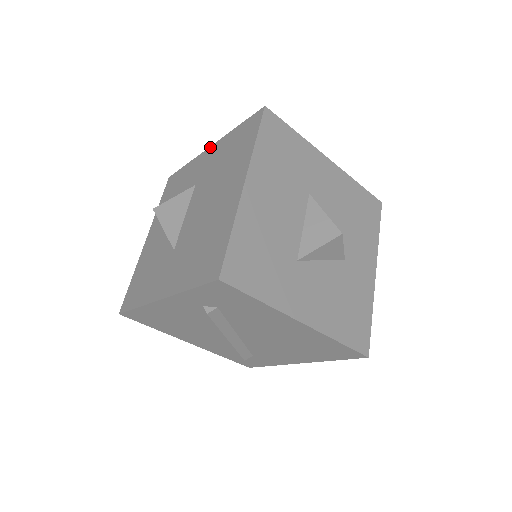
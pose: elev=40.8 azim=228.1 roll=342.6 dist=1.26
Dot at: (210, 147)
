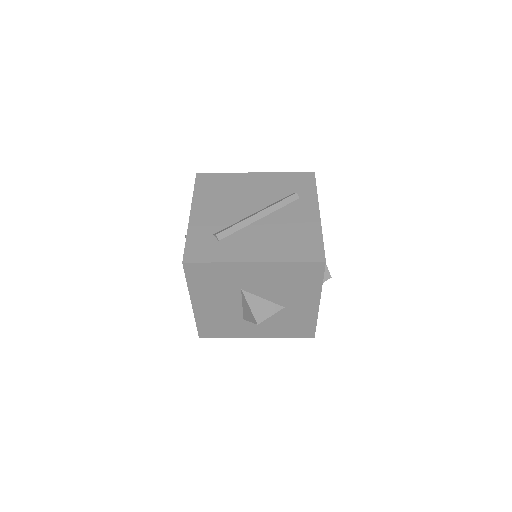
Dot at: (190, 215)
